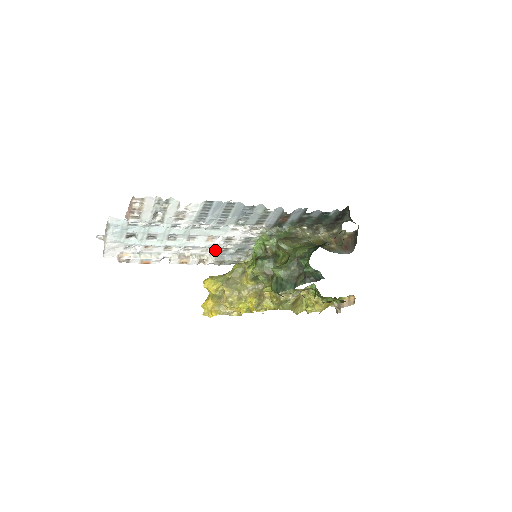
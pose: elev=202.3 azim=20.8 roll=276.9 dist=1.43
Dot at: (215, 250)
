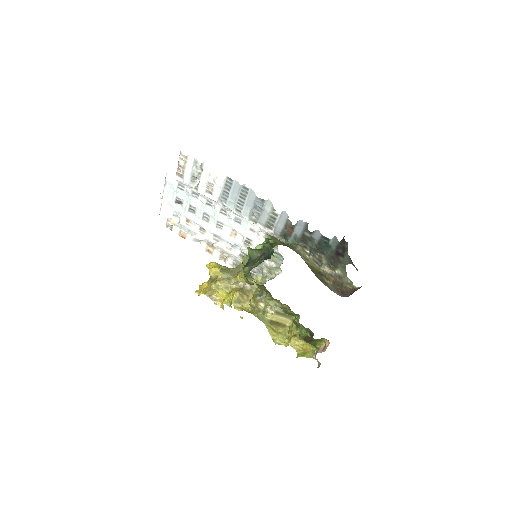
Dot at: (237, 252)
